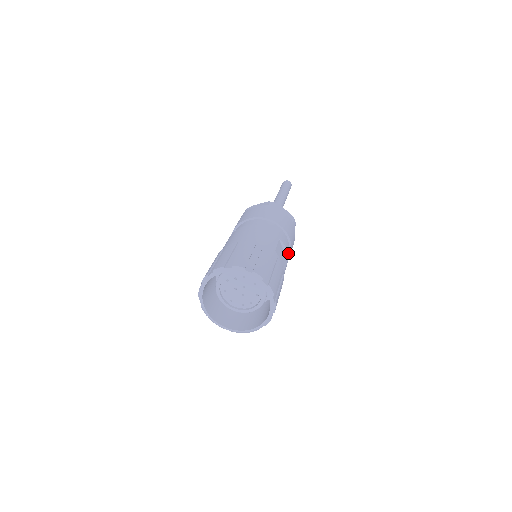
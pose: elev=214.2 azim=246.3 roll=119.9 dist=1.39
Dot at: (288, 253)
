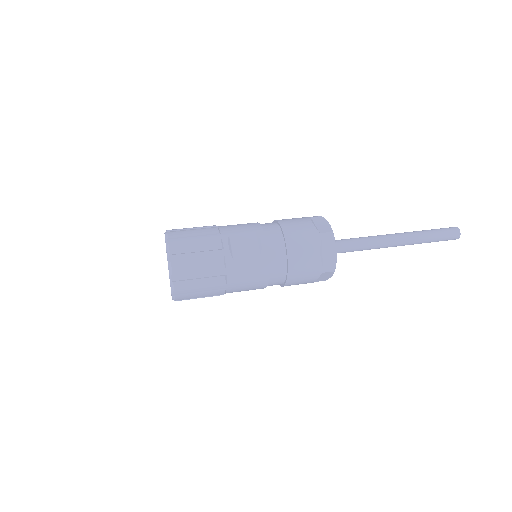
Dot at: (267, 250)
